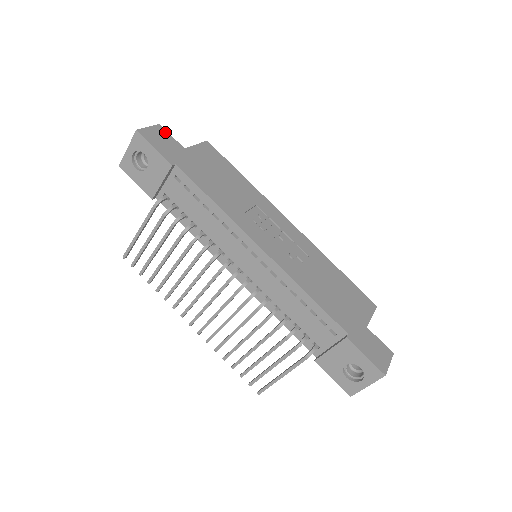
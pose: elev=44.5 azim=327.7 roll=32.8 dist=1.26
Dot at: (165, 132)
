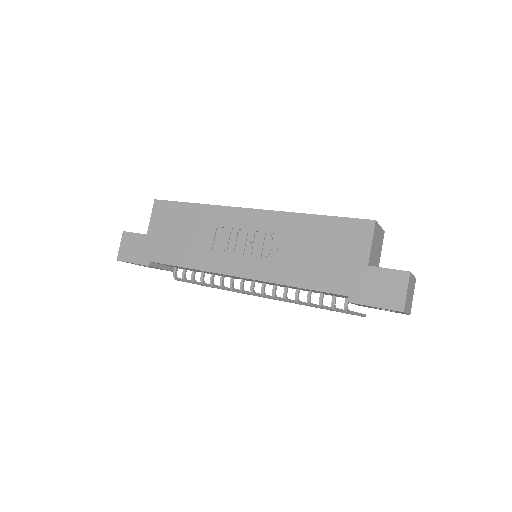
Dot at: (129, 235)
